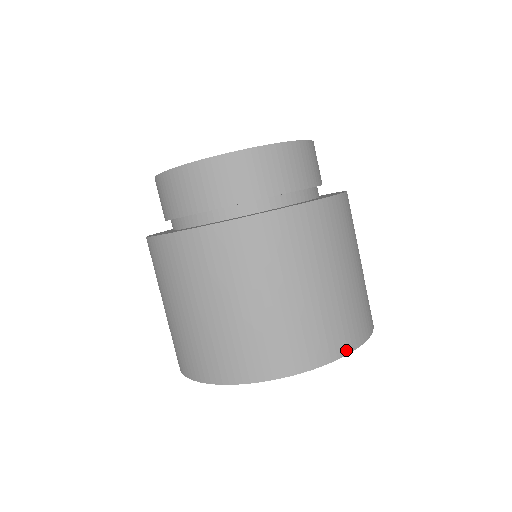
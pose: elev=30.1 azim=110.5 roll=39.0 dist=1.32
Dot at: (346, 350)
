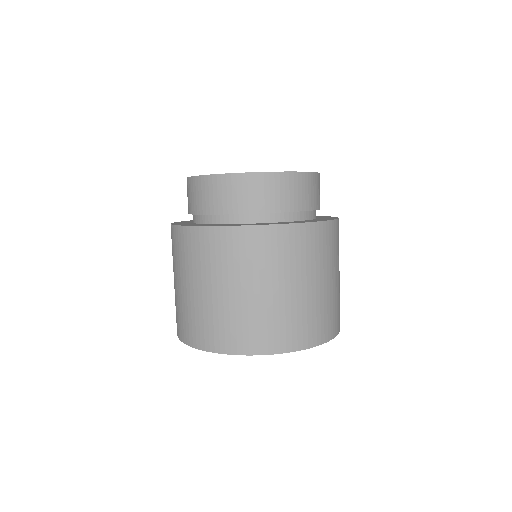
Dot at: (330, 337)
